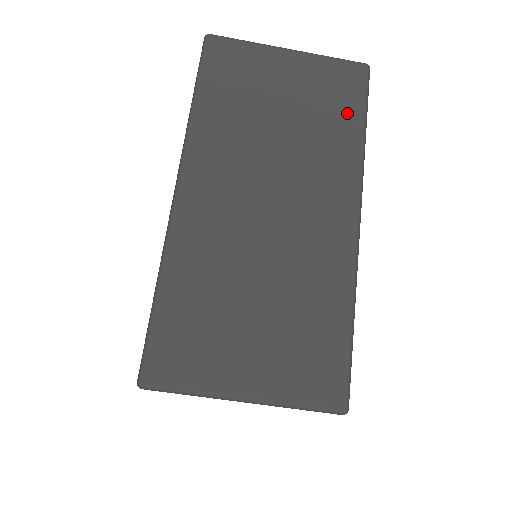
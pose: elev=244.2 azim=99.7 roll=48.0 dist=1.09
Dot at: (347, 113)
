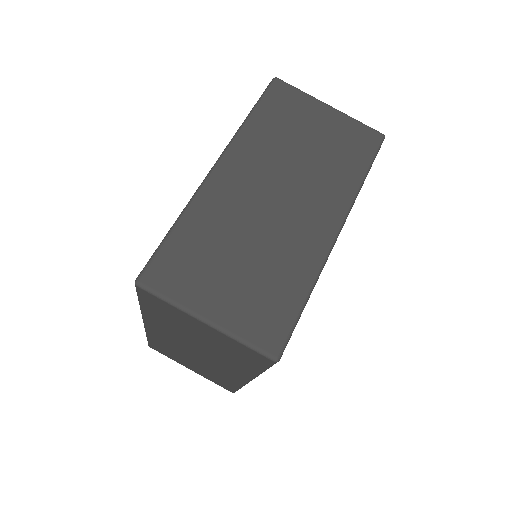
Dot at: (356, 161)
